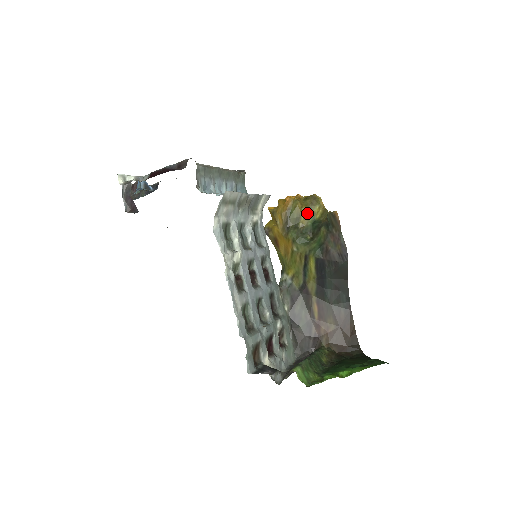
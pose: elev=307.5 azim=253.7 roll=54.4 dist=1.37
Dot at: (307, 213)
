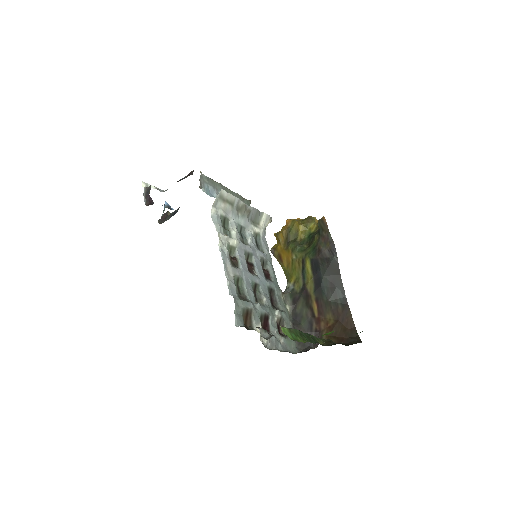
Dot at: (304, 229)
